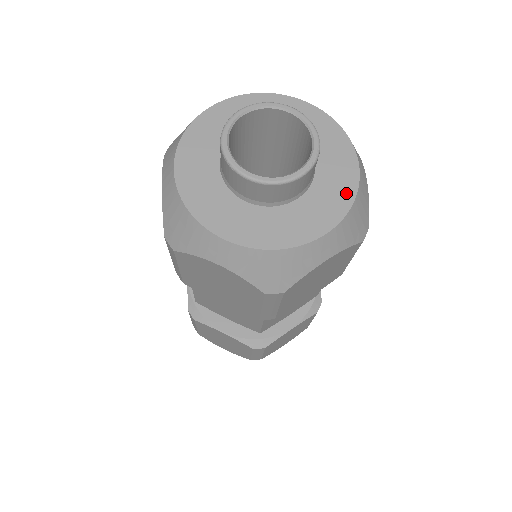
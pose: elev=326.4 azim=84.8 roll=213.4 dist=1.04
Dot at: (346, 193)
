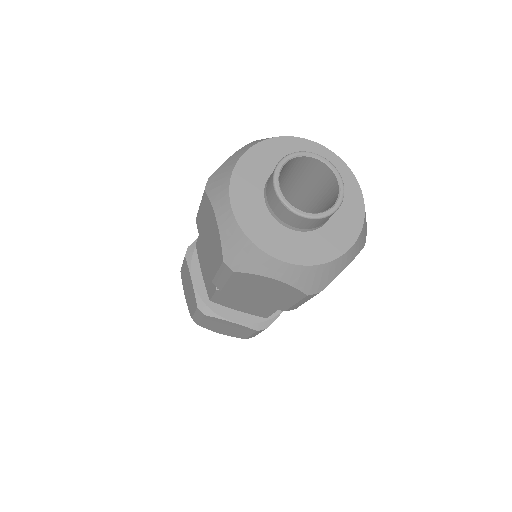
Dot at: (358, 214)
